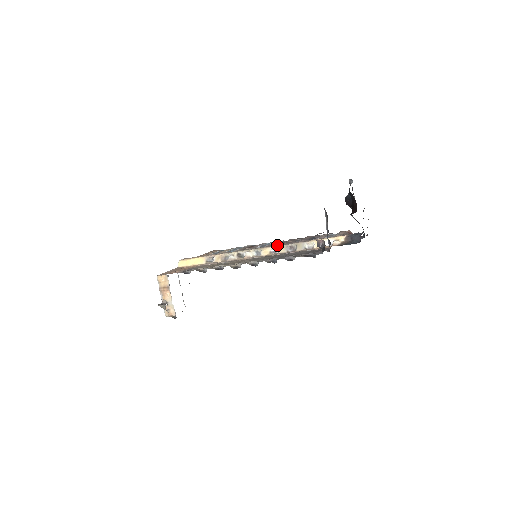
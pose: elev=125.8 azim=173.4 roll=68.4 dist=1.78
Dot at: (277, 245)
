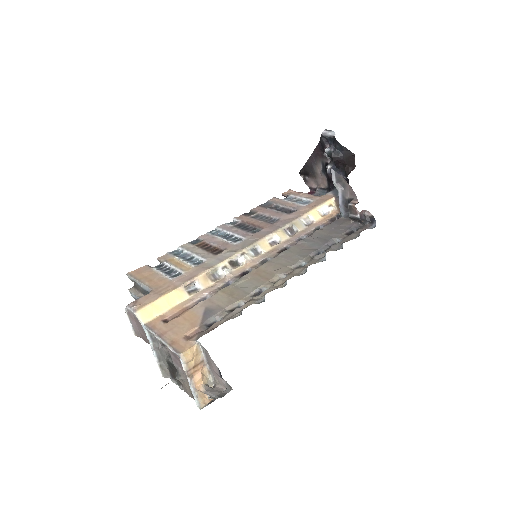
Dot at: (266, 232)
